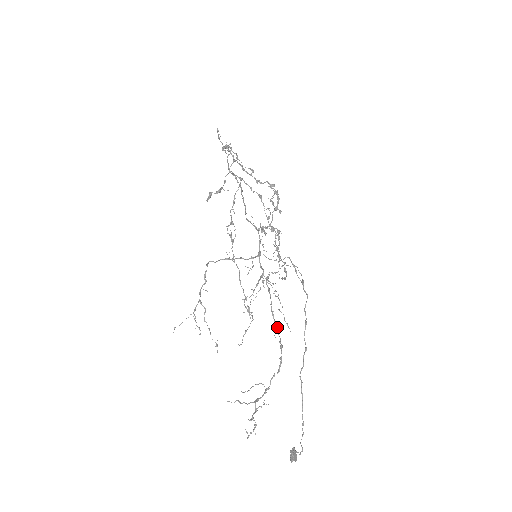
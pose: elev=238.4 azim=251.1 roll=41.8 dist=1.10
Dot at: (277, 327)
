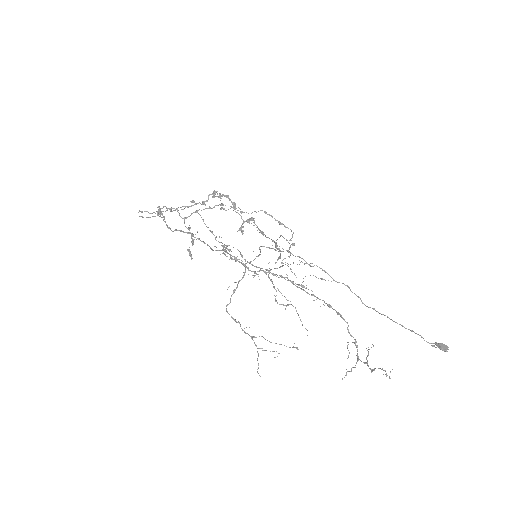
Dot at: (313, 295)
